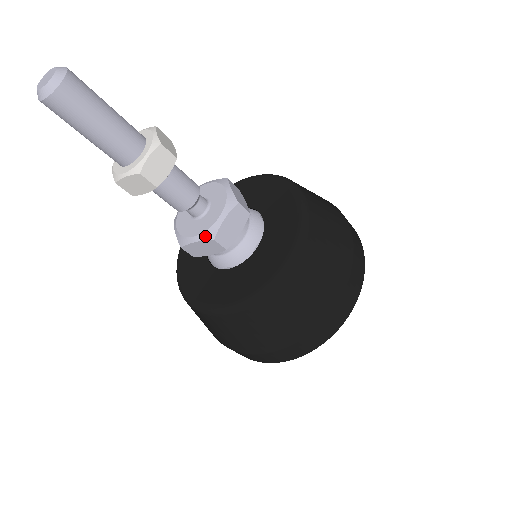
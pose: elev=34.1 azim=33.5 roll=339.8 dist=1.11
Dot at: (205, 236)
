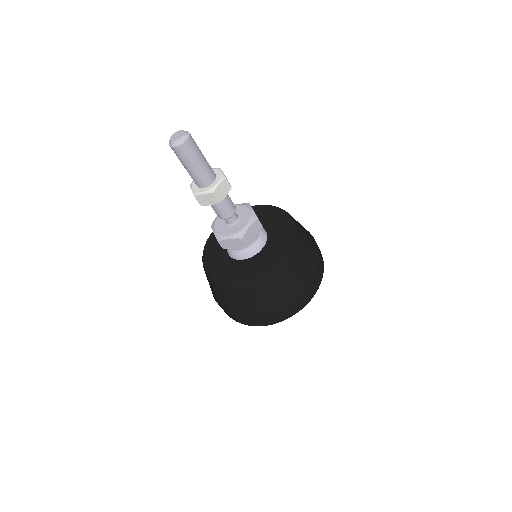
Dot at: (217, 236)
